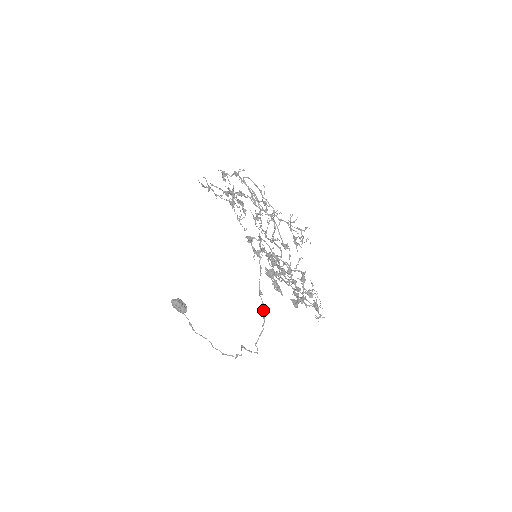
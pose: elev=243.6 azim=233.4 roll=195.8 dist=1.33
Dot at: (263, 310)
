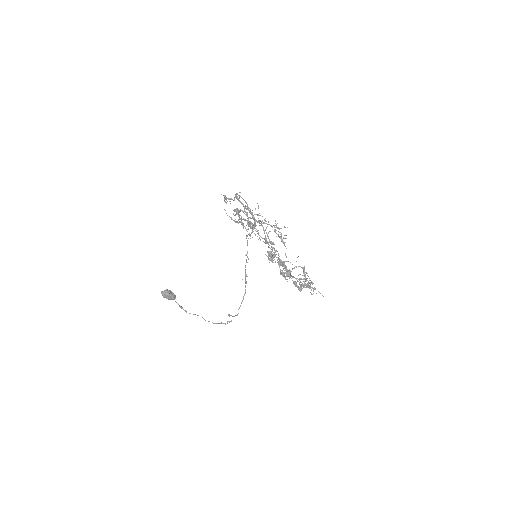
Dot at: (245, 286)
